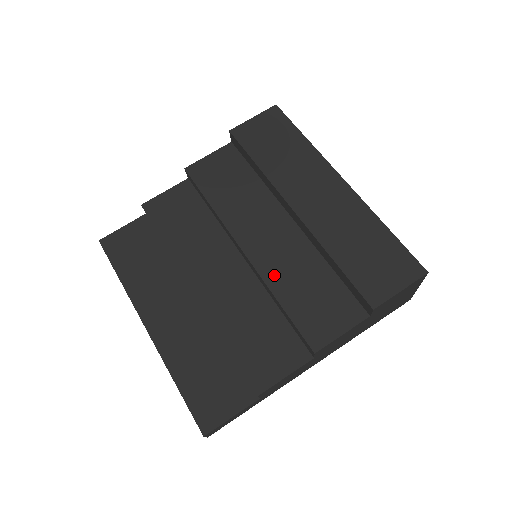
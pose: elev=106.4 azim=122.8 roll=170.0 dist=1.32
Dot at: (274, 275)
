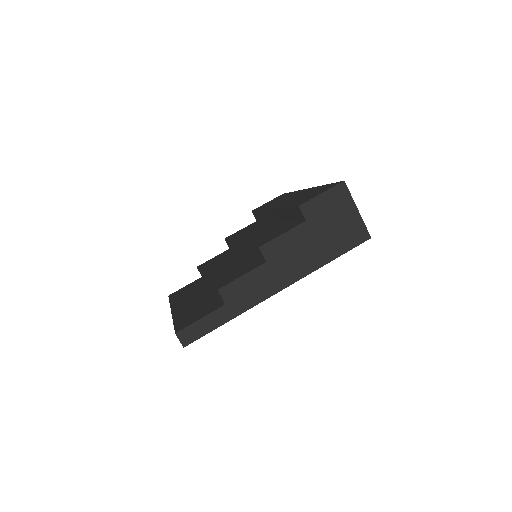
Dot at: (251, 239)
